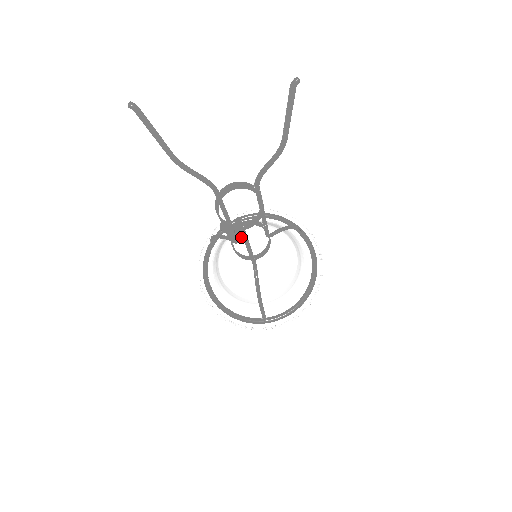
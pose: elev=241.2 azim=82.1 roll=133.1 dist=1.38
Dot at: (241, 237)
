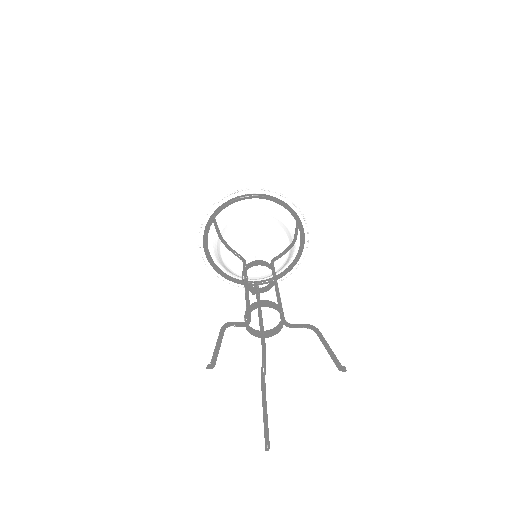
Dot at: (245, 233)
